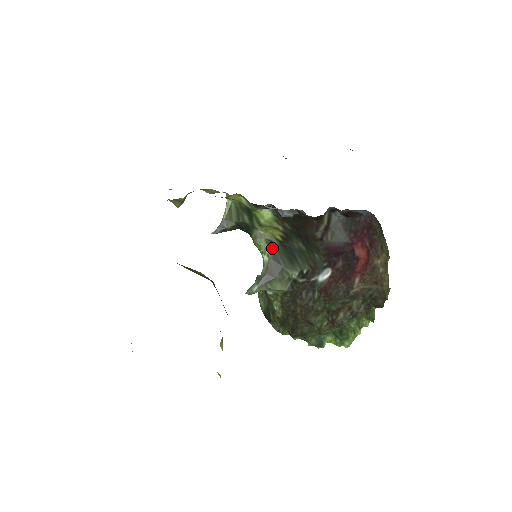
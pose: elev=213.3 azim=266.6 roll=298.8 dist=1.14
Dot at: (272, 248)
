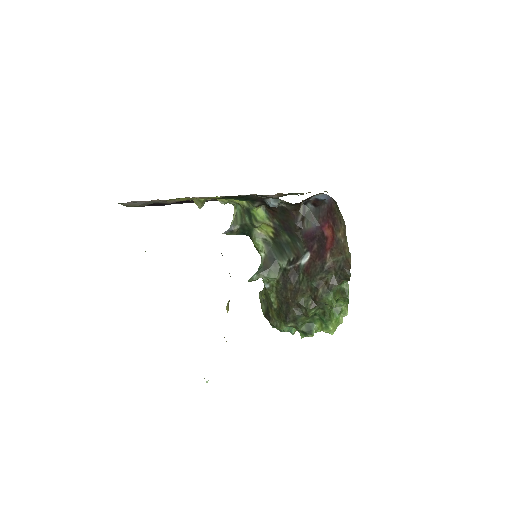
Dot at: (267, 246)
